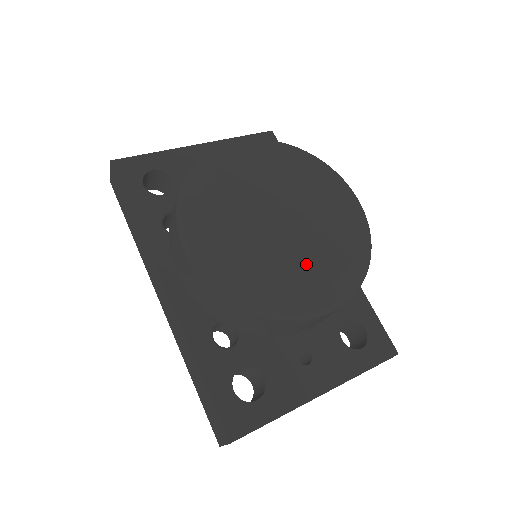
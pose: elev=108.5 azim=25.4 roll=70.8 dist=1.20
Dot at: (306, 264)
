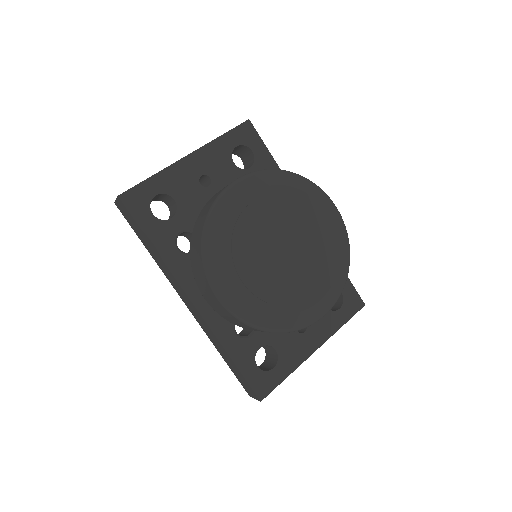
Dot at: (307, 286)
